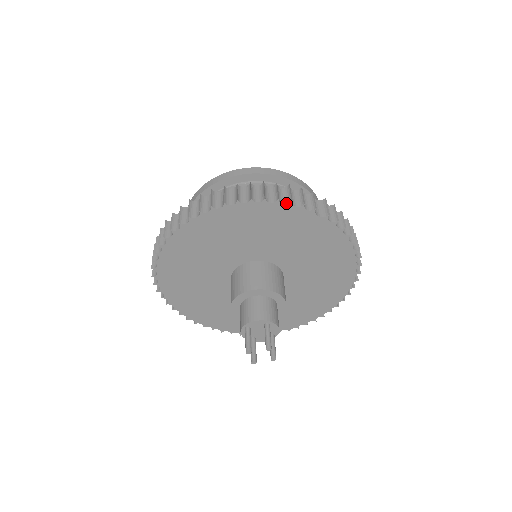
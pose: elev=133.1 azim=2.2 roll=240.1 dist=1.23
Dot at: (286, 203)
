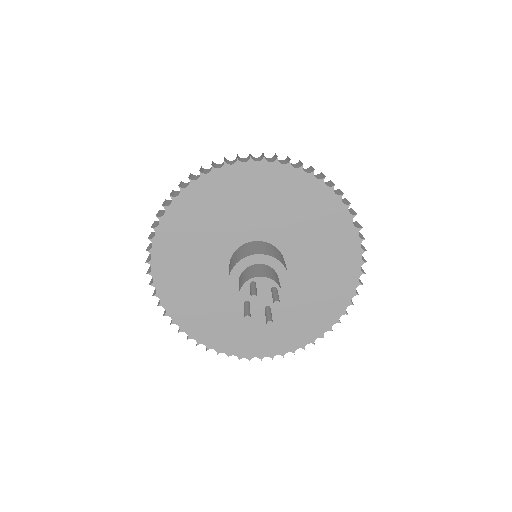
Dot at: (337, 194)
